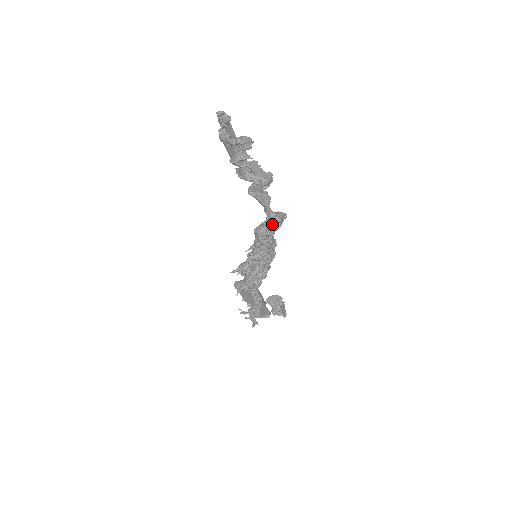
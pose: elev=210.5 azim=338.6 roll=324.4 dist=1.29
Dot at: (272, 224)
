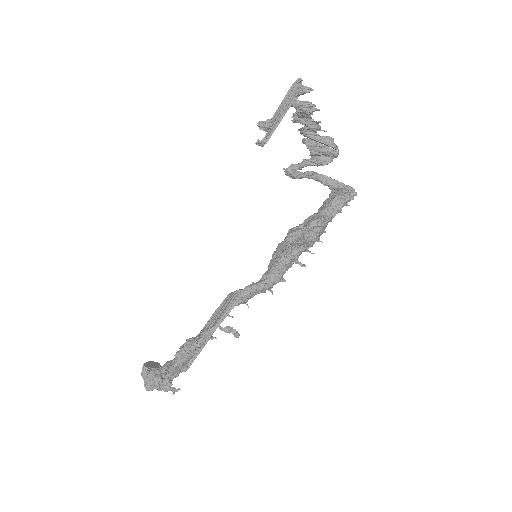
Dot at: (353, 190)
